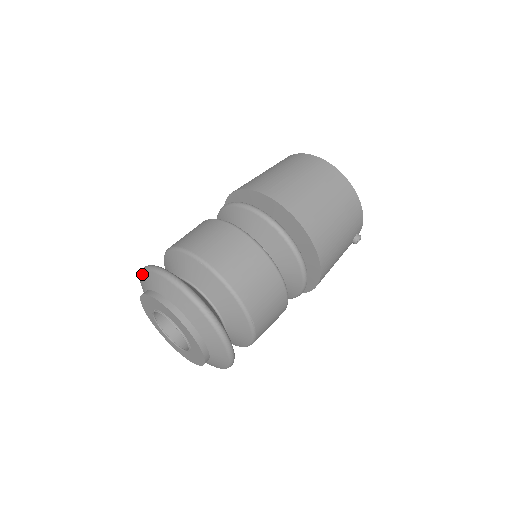
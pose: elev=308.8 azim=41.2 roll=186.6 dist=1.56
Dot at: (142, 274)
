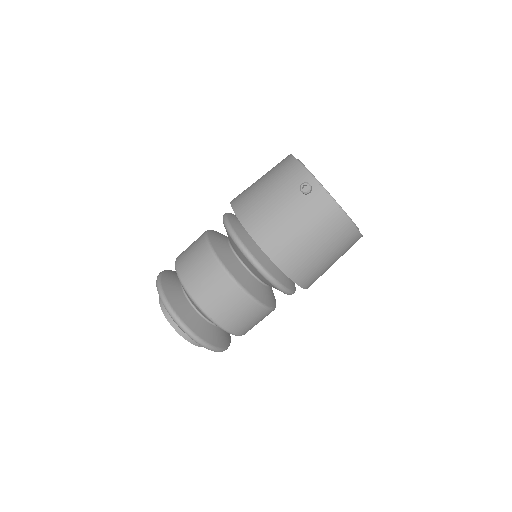
Dot at: occluded
